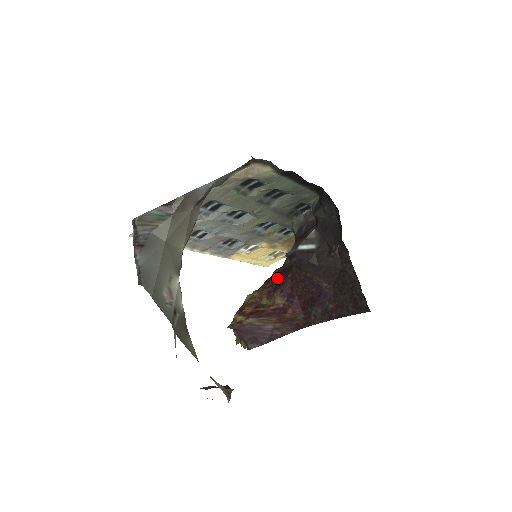
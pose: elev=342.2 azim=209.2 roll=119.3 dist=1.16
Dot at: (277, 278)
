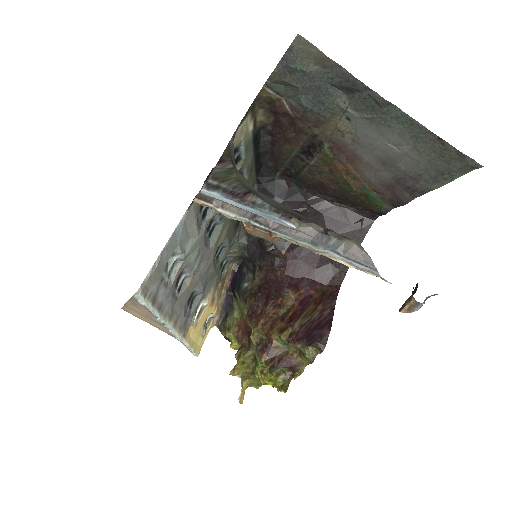
Dot at: (262, 297)
